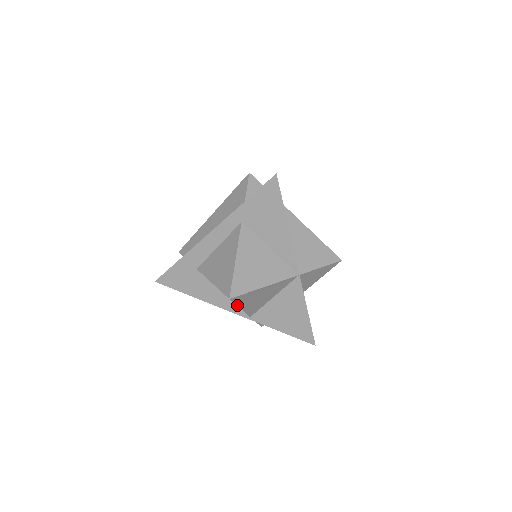
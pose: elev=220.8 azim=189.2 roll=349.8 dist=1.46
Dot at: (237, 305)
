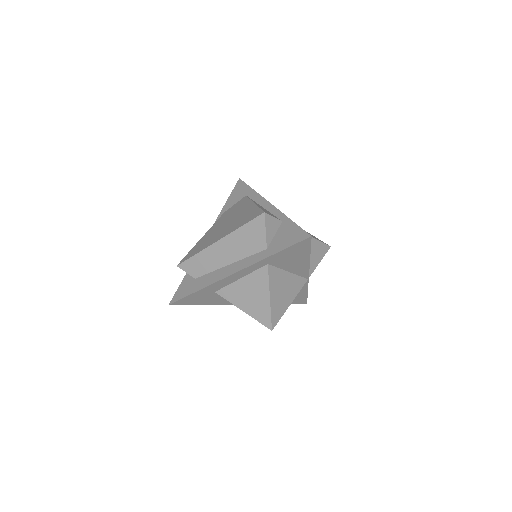
Dot at: occluded
